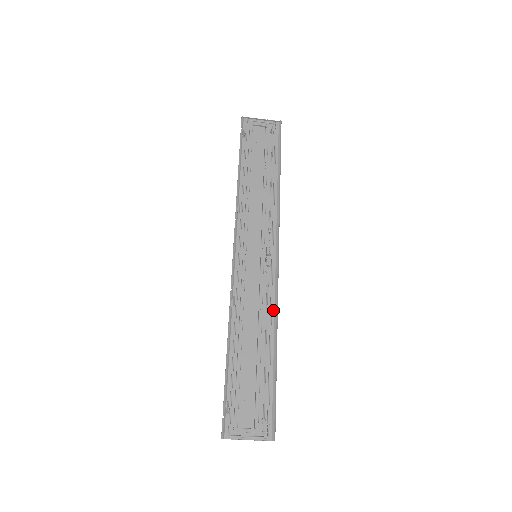
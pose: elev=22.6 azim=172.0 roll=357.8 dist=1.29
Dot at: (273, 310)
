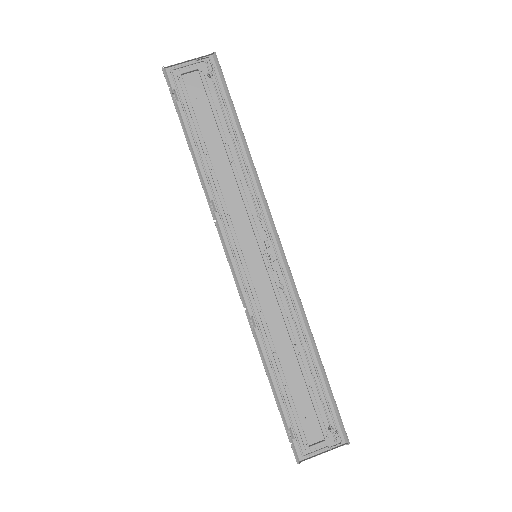
Dot at: (298, 311)
